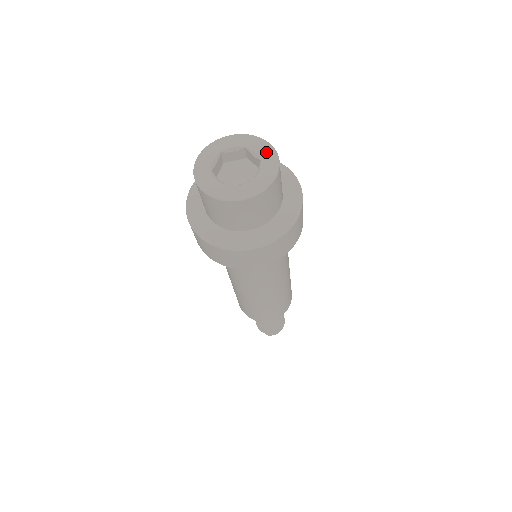
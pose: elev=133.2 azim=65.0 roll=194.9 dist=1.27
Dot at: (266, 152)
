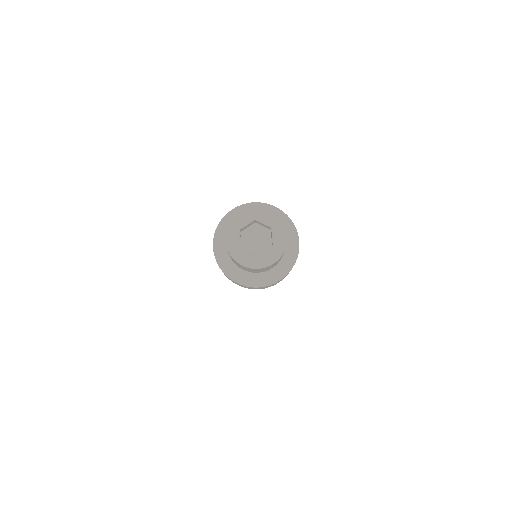
Dot at: (272, 219)
